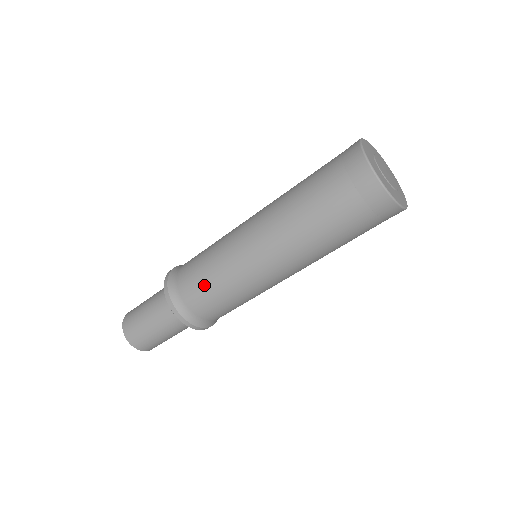
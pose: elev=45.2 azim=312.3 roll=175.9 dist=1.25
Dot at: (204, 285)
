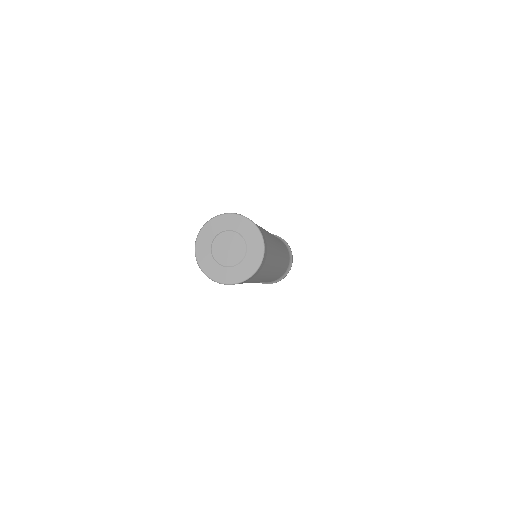
Dot at: occluded
